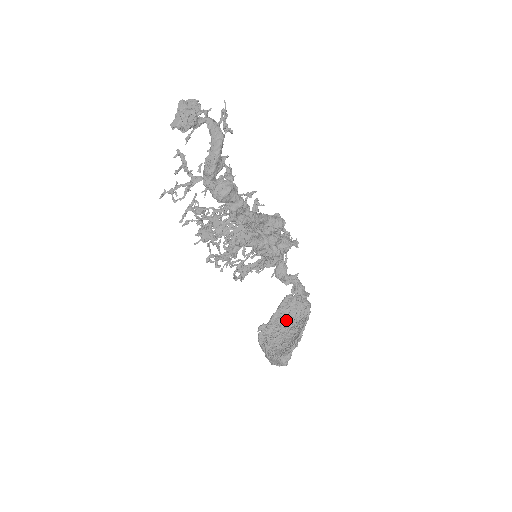
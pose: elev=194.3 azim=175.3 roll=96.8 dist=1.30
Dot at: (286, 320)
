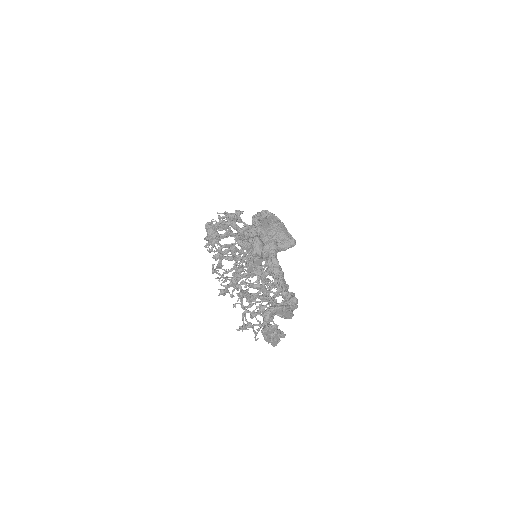
Dot at: (268, 232)
